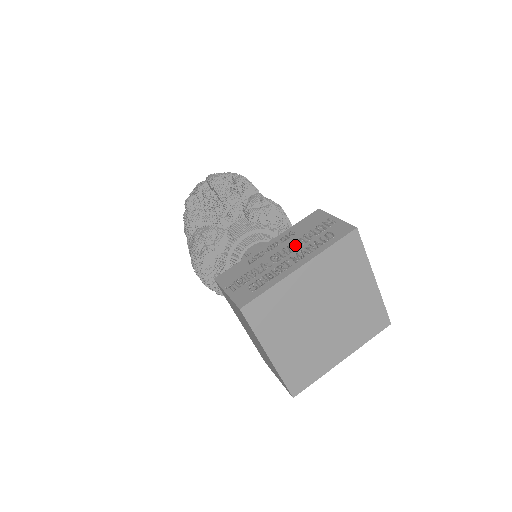
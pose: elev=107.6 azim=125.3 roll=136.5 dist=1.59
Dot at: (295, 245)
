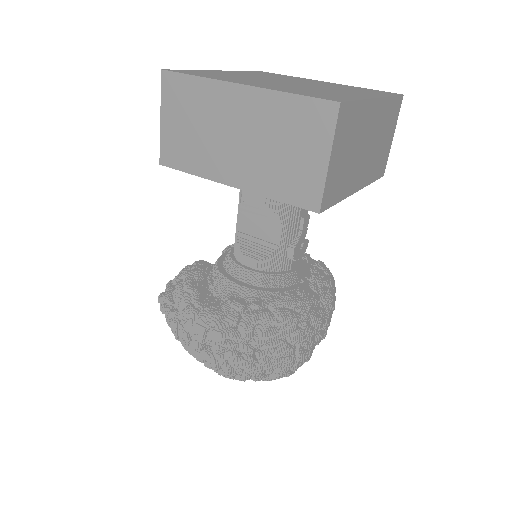
Dot at: occluded
